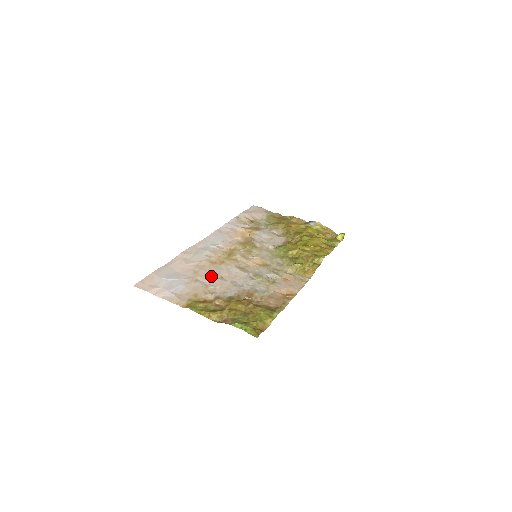
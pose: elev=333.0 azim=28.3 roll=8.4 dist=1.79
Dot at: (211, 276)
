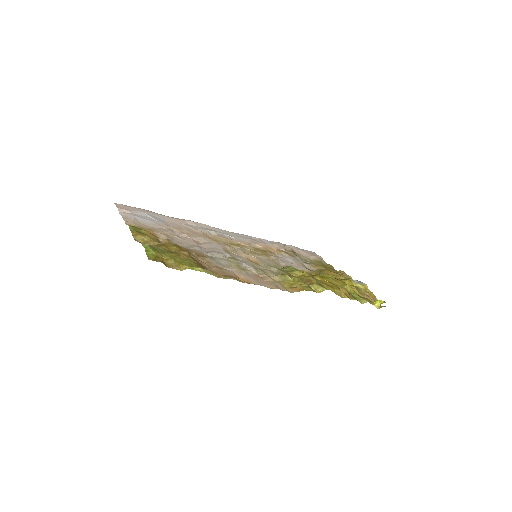
Dot at: (188, 235)
